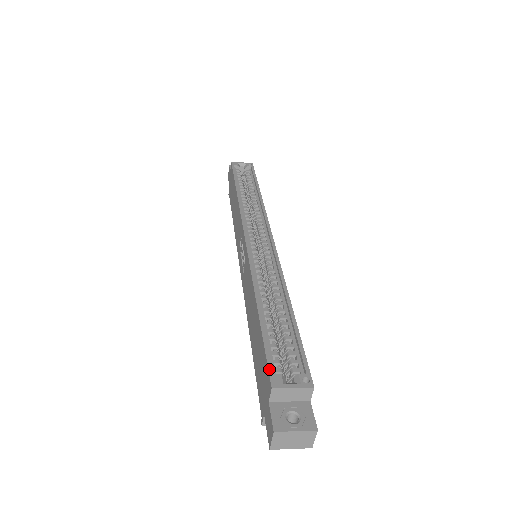
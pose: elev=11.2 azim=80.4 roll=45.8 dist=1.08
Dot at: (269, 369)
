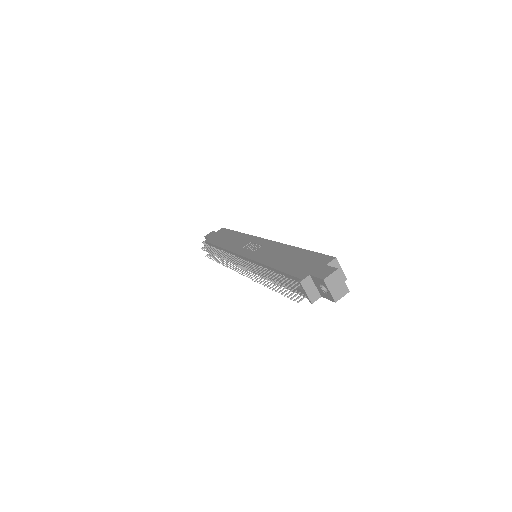
Dot at: (328, 255)
